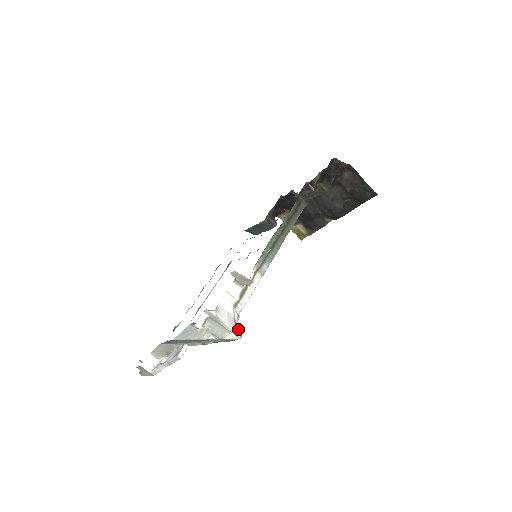
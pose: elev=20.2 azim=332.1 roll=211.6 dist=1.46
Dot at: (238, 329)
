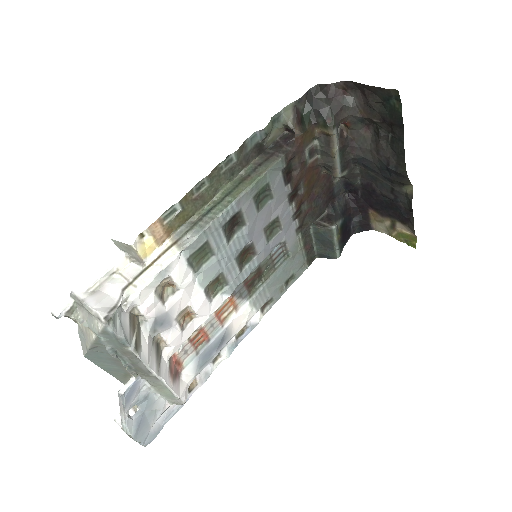
Dot at: (109, 313)
